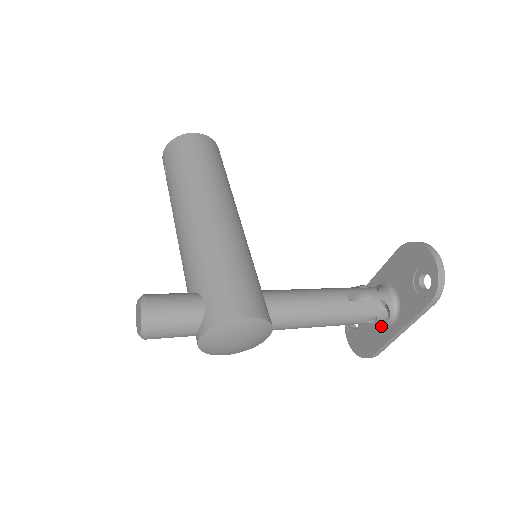
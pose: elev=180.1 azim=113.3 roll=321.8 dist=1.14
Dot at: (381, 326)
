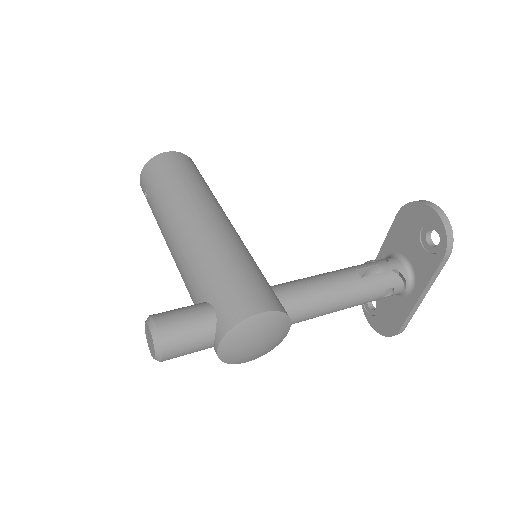
Dot at: (400, 298)
